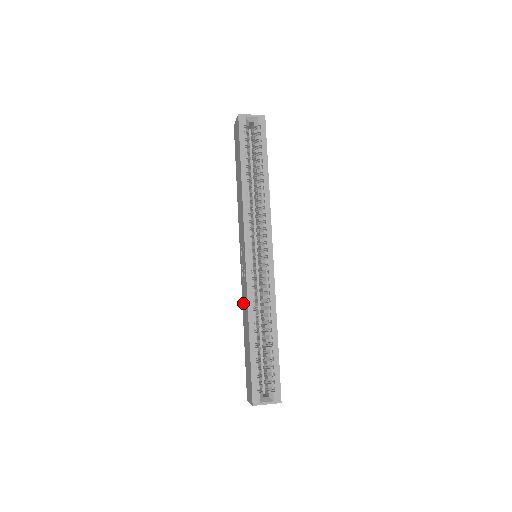
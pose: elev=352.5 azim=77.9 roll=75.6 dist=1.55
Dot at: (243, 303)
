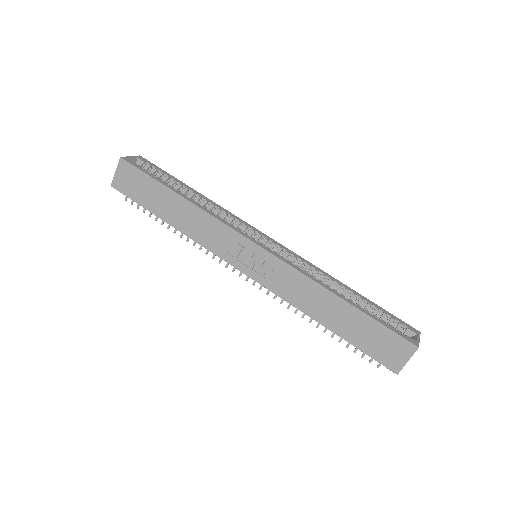
Dot at: (294, 299)
